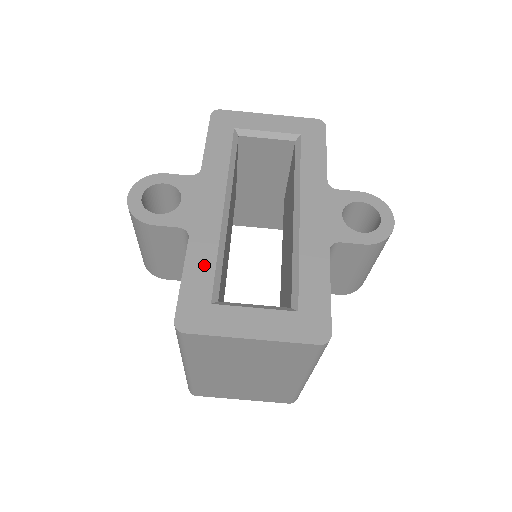
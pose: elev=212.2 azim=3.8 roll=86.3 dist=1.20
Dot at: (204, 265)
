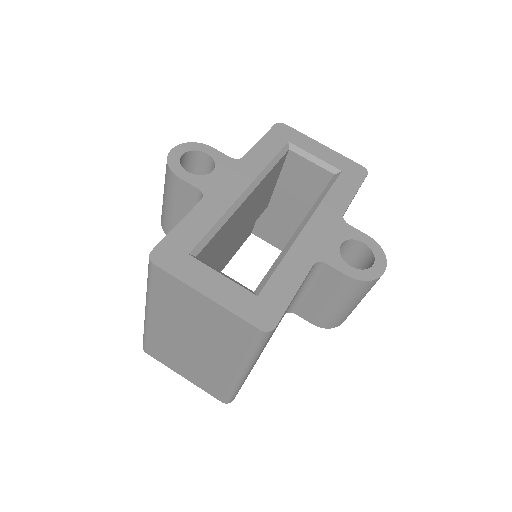
Dot at: (201, 224)
